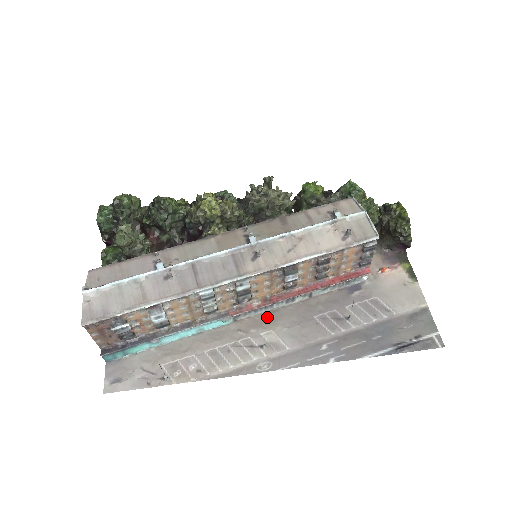
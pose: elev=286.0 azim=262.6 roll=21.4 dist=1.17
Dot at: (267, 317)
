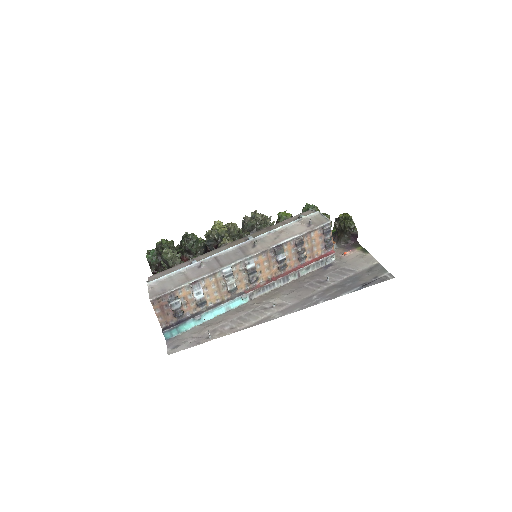
Dot at: (272, 293)
